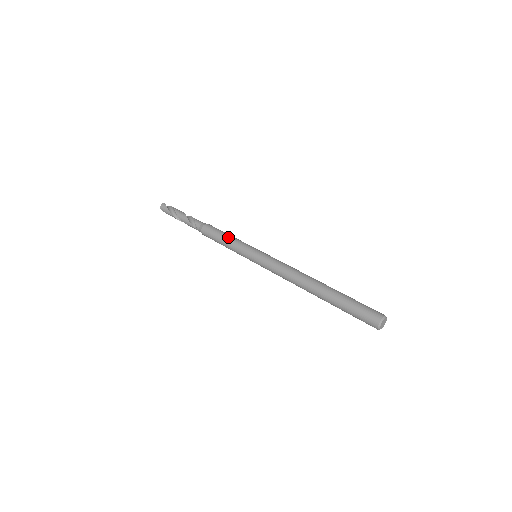
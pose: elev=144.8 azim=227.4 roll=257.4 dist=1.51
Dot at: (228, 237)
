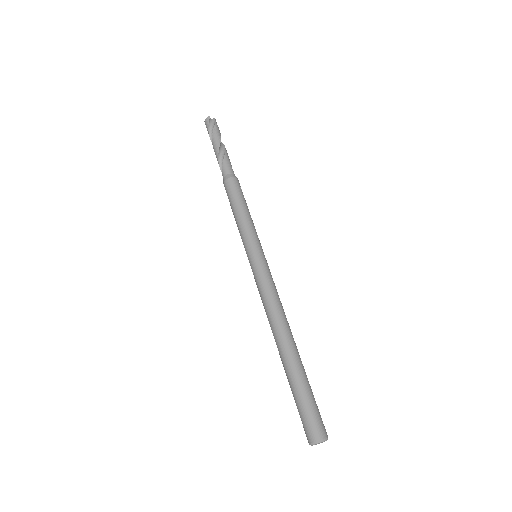
Dot at: (238, 214)
